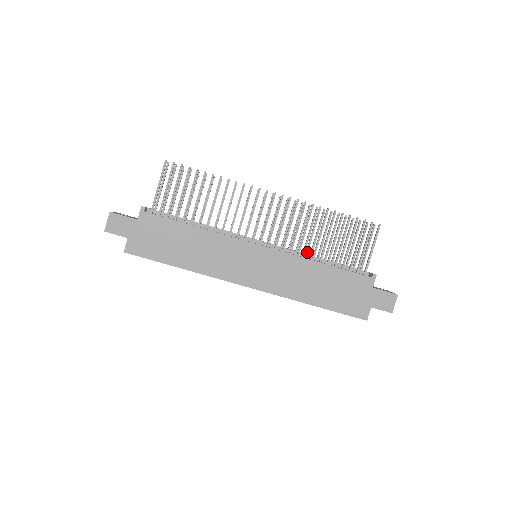
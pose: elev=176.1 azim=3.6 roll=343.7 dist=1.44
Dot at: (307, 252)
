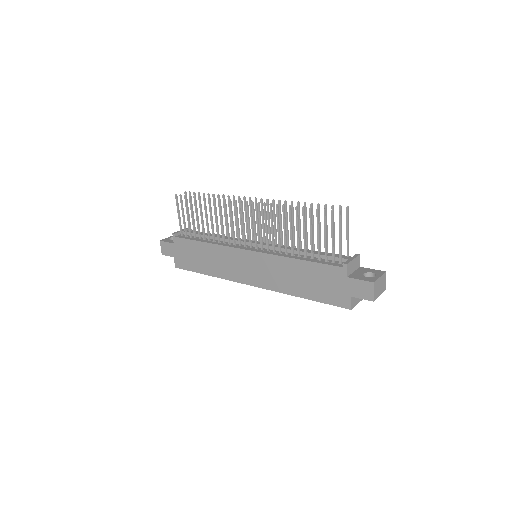
Dot at: (285, 249)
